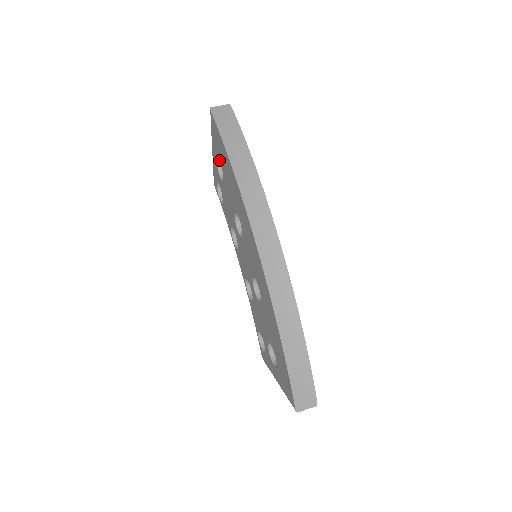
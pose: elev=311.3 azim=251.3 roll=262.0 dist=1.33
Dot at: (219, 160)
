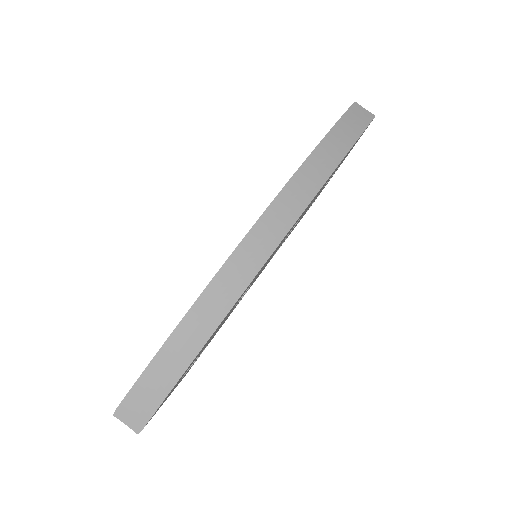
Dot at: occluded
